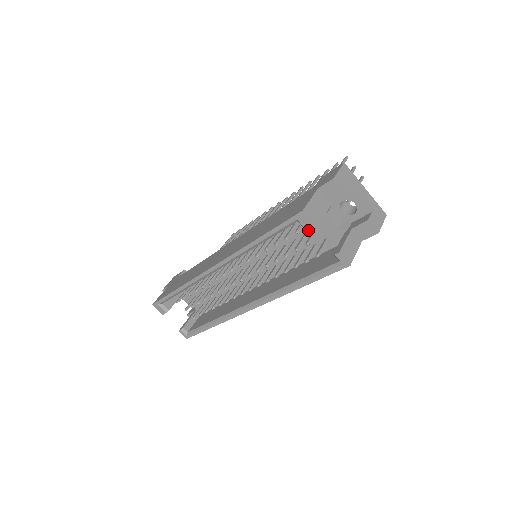
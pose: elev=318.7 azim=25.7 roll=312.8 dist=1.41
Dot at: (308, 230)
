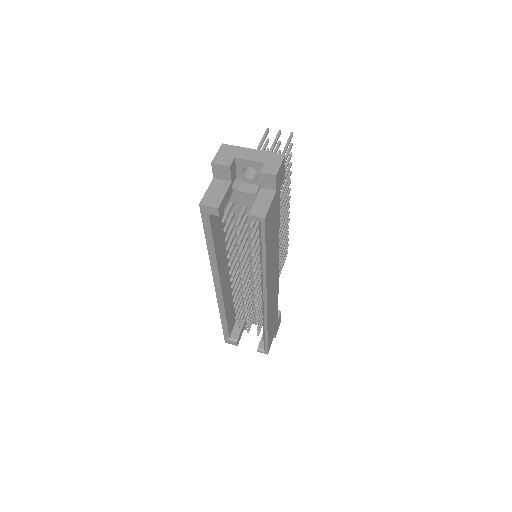
Dot at: (217, 215)
